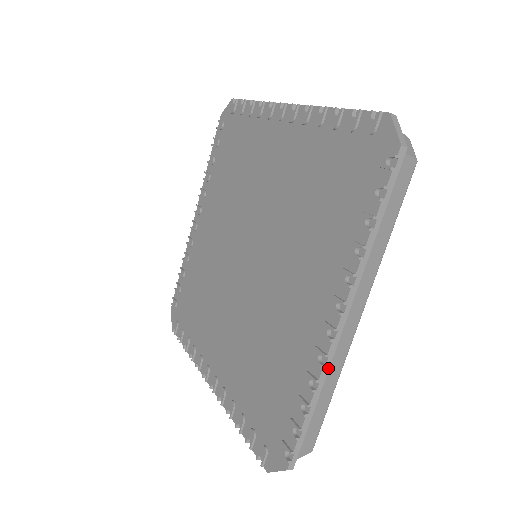
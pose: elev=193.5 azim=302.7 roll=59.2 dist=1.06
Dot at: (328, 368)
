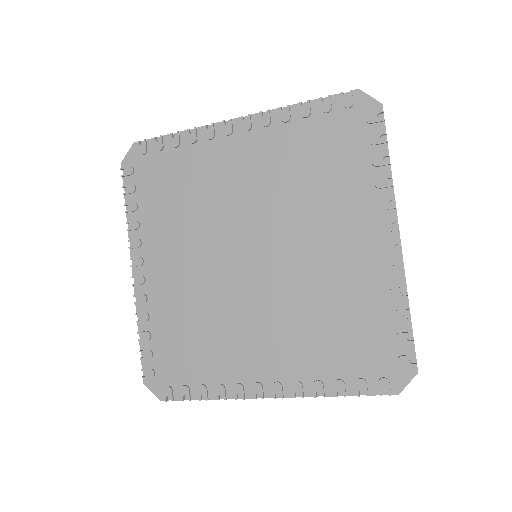
Dot at: occluded
